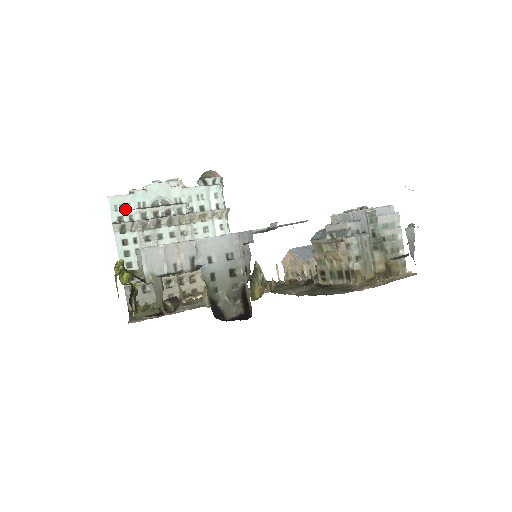
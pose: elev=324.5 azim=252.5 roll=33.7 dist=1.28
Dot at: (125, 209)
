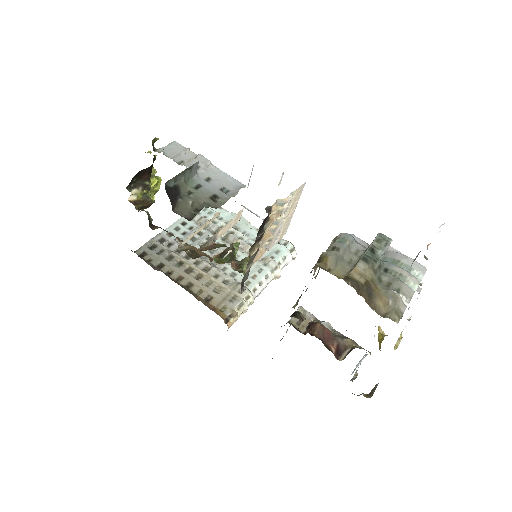
Dot at: (206, 212)
